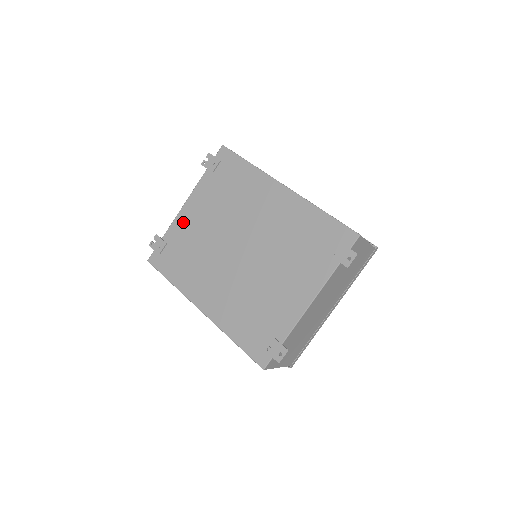
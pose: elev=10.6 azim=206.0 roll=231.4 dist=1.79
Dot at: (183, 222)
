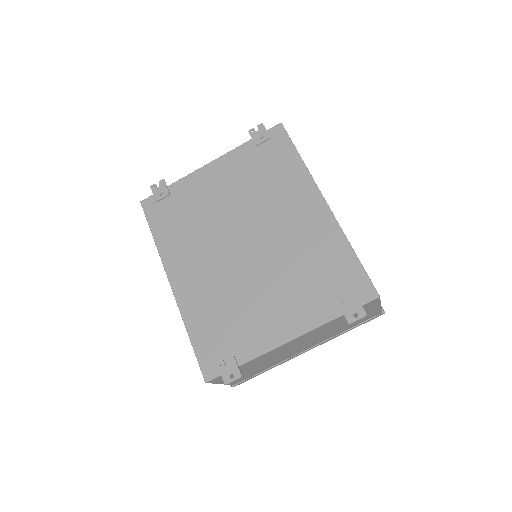
Dot at: (198, 181)
